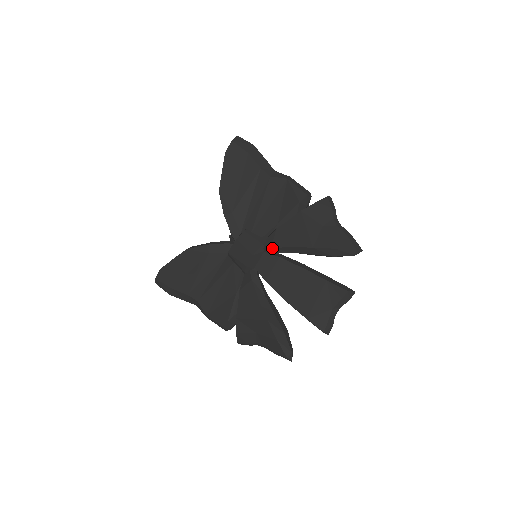
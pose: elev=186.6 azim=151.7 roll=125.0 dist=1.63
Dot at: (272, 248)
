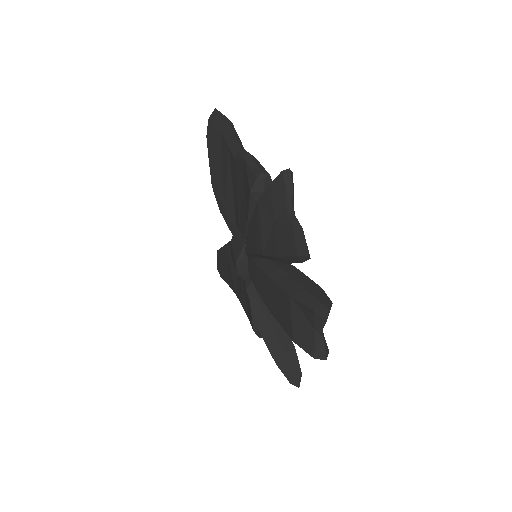
Dot at: (246, 254)
